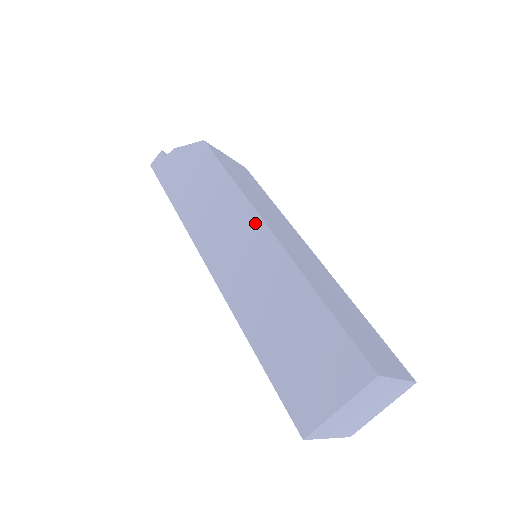
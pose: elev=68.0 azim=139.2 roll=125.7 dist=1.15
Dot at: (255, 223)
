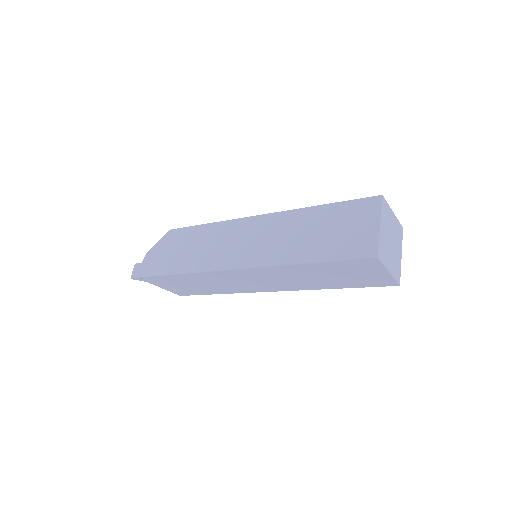
Dot at: (247, 222)
